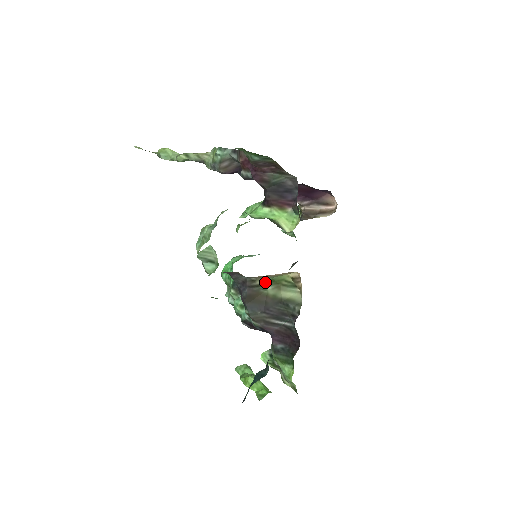
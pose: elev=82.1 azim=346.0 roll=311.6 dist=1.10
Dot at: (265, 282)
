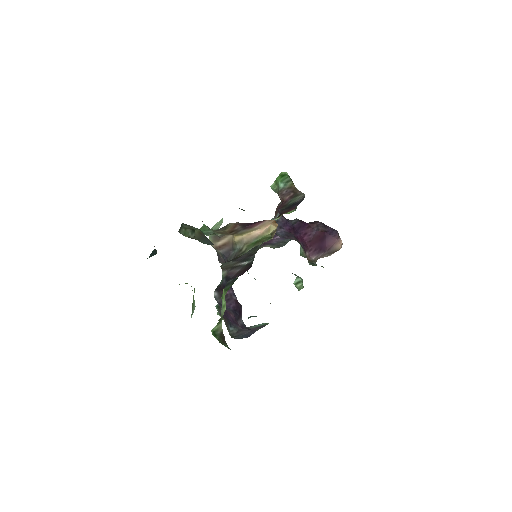
Dot at: (249, 246)
